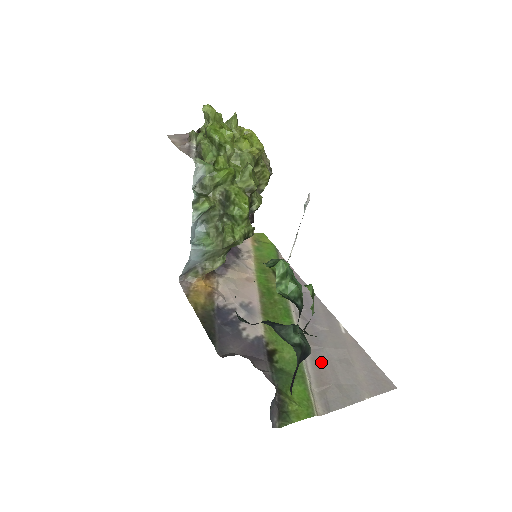
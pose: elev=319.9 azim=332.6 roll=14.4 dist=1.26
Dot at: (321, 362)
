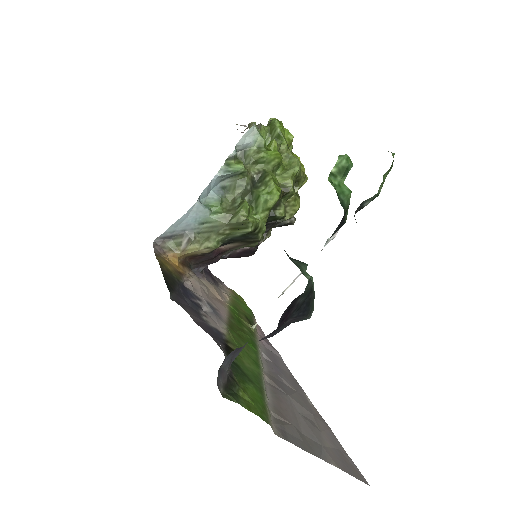
Dot at: (283, 400)
